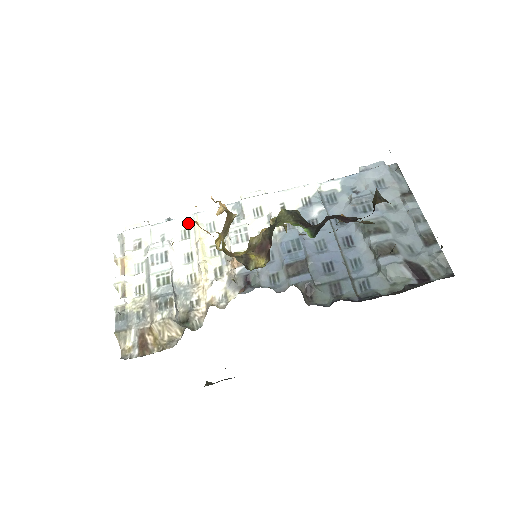
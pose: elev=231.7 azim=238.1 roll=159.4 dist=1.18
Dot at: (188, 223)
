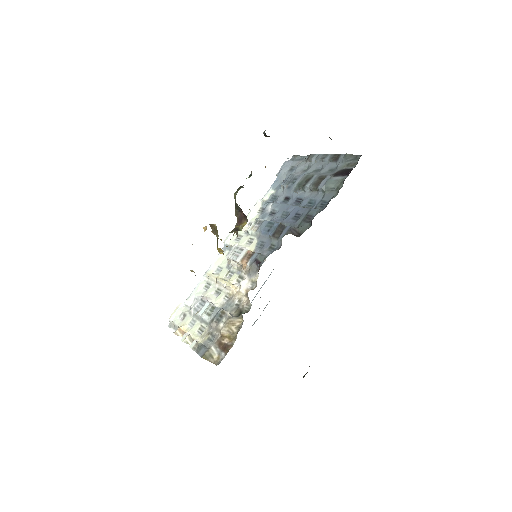
Dot at: (205, 281)
